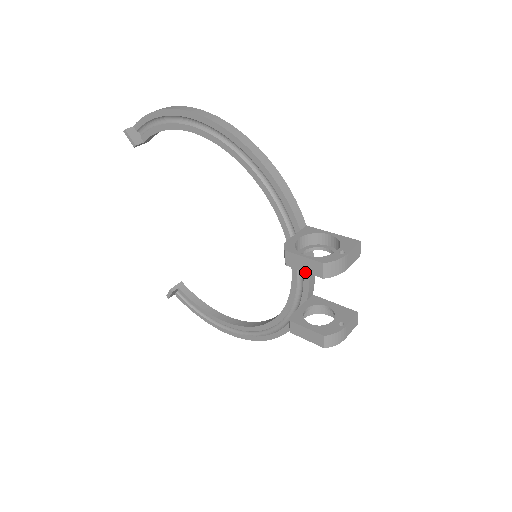
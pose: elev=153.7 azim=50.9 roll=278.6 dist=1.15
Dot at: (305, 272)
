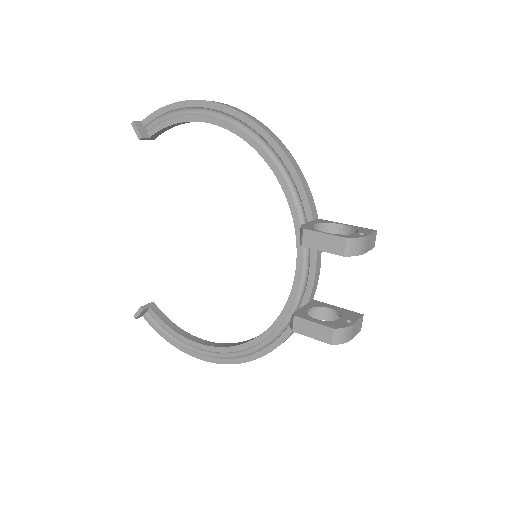
Dot at: (311, 269)
